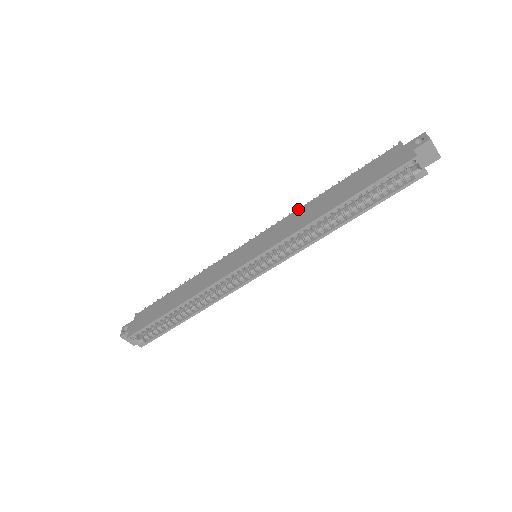
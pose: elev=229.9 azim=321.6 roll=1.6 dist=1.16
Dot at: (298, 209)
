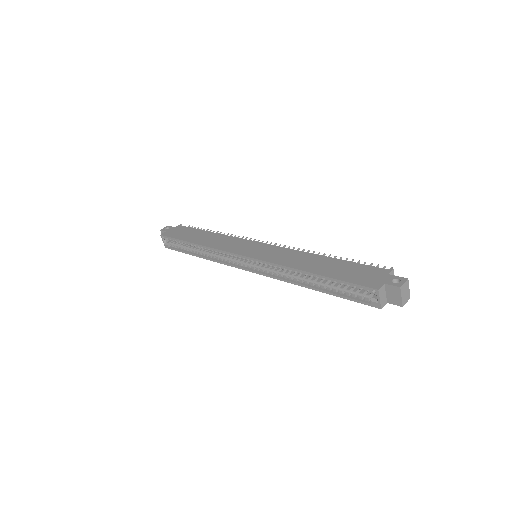
Dot at: (300, 251)
